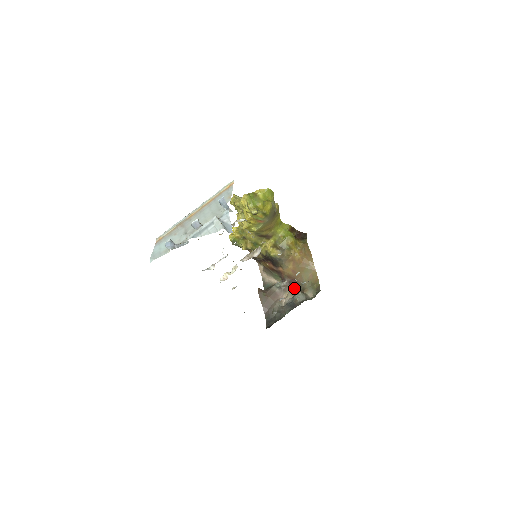
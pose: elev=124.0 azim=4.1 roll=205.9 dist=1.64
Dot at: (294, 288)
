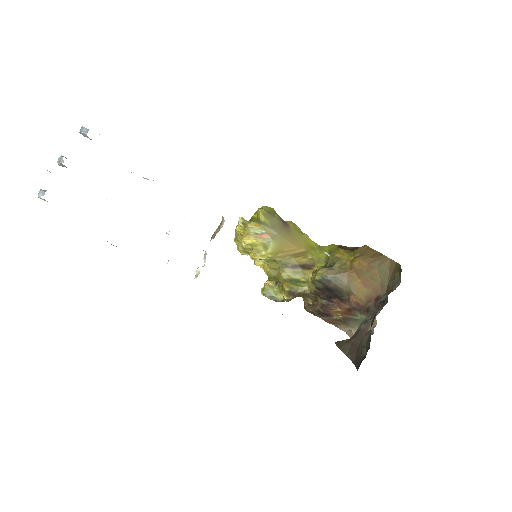
Dot at: (382, 306)
